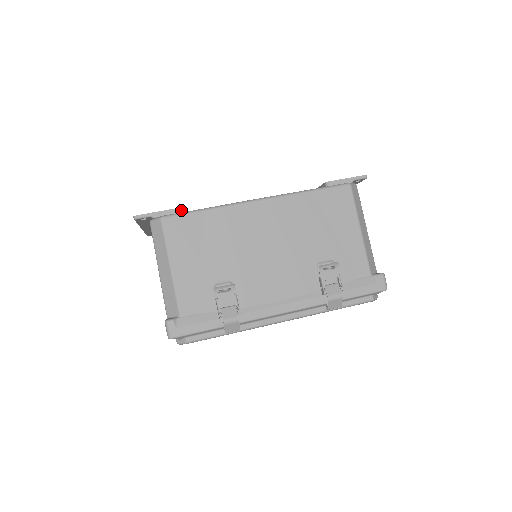
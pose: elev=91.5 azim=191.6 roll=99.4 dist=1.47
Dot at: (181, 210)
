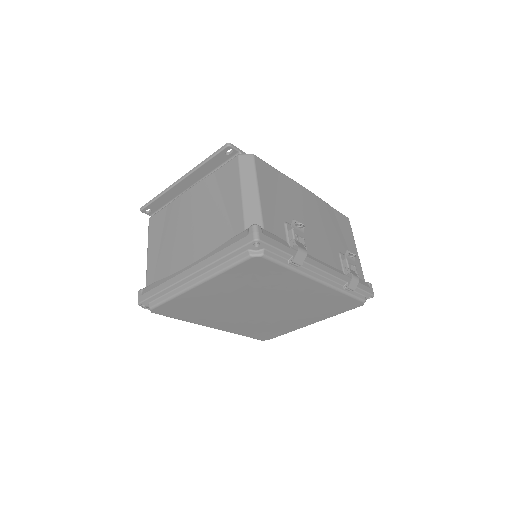
Dot at: occluded
